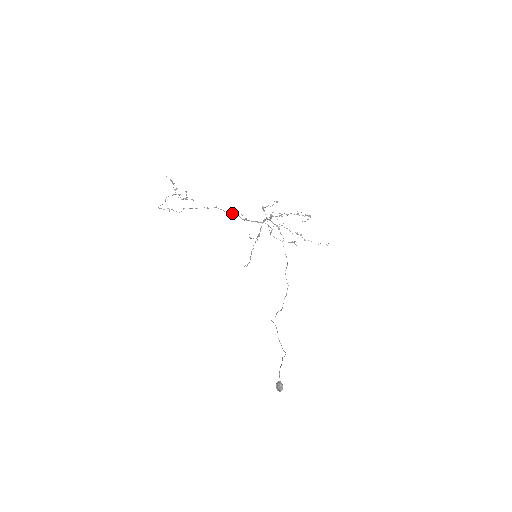
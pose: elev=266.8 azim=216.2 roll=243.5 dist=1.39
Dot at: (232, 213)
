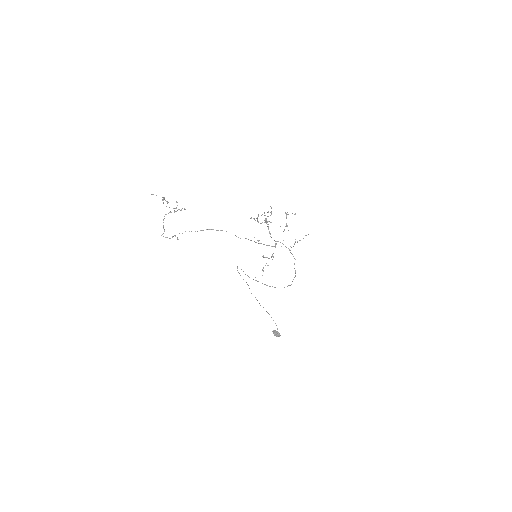
Dot at: occluded
